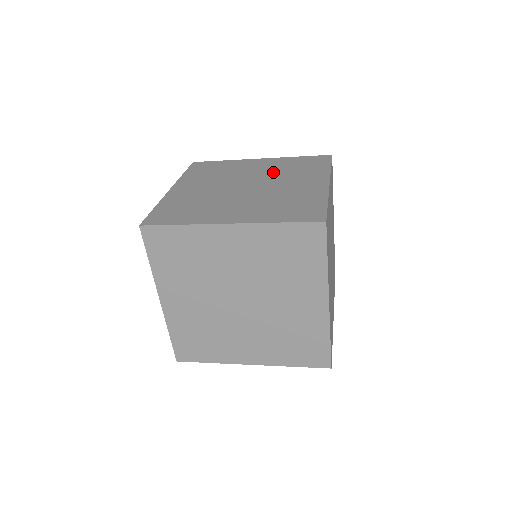
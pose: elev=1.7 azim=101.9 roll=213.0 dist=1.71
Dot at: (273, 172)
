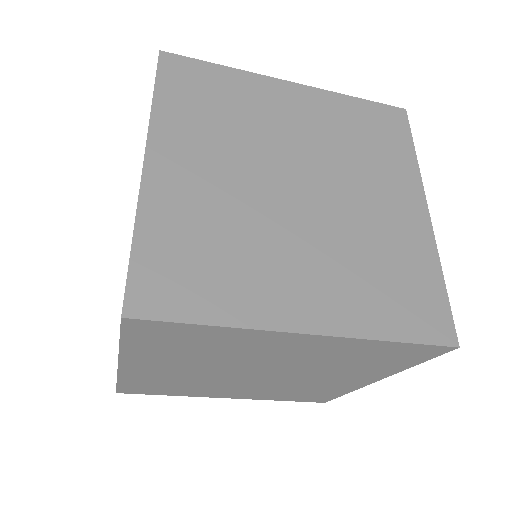
Dot at: (330, 145)
